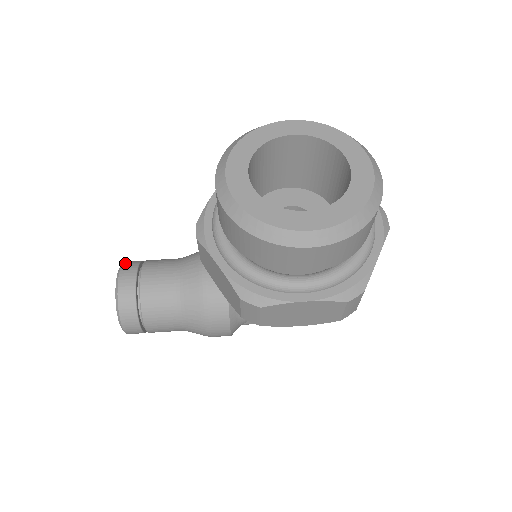
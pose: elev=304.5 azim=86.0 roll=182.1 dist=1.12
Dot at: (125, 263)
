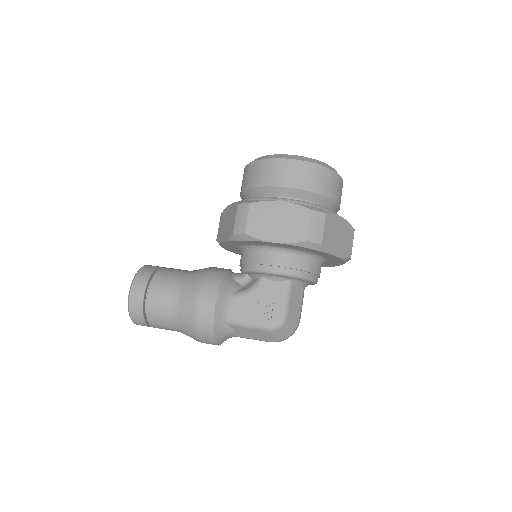
Dot at: occluded
